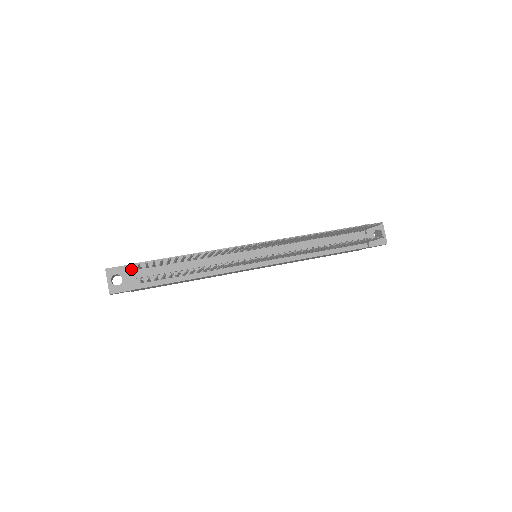
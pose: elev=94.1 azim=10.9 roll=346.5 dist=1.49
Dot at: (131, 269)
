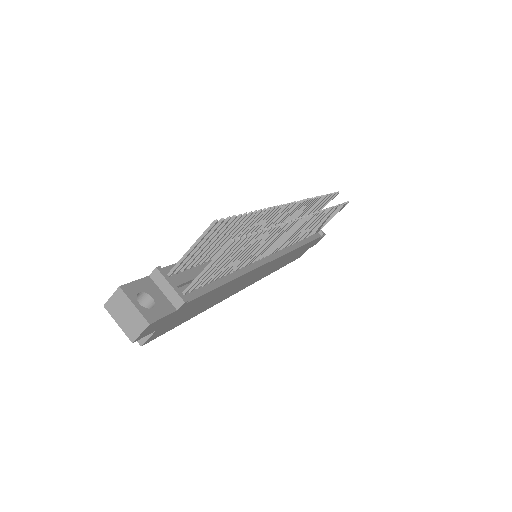
Dot at: (162, 274)
